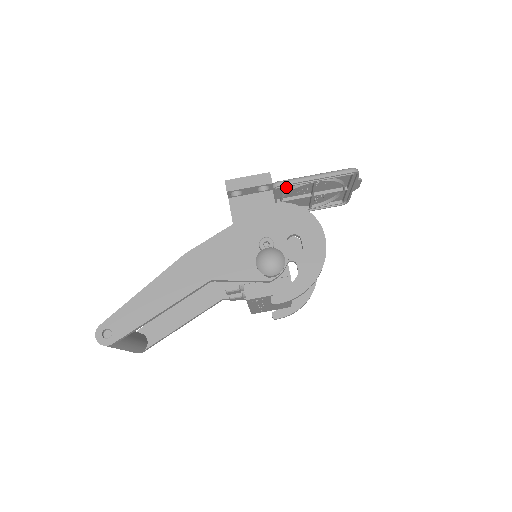
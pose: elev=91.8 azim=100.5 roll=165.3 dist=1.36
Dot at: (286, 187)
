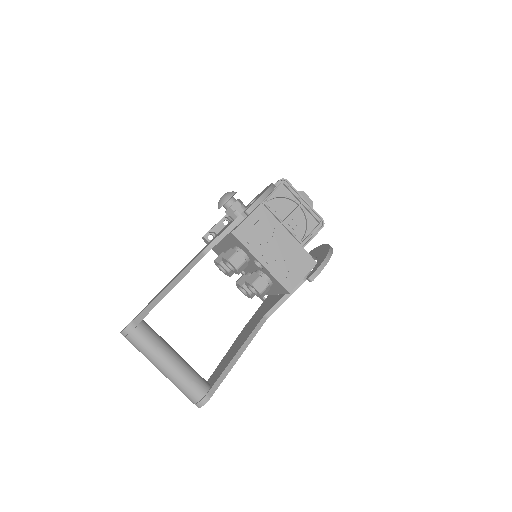
Dot at: occluded
